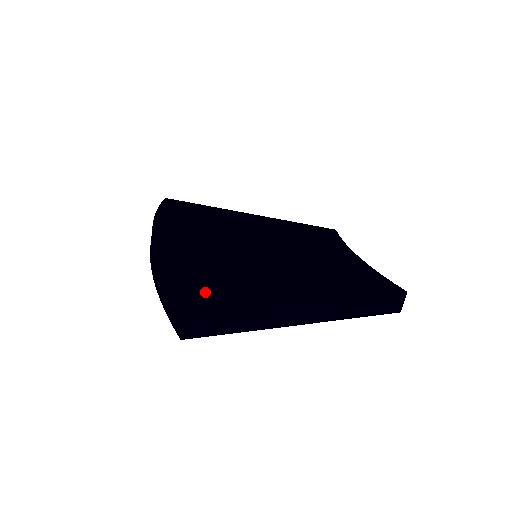
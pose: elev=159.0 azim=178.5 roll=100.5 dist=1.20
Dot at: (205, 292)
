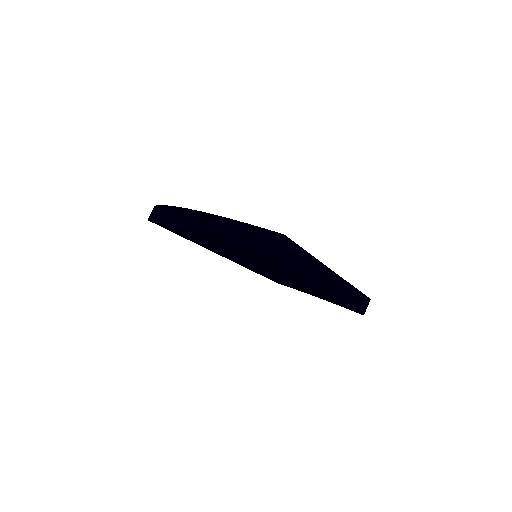
Dot at: occluded
